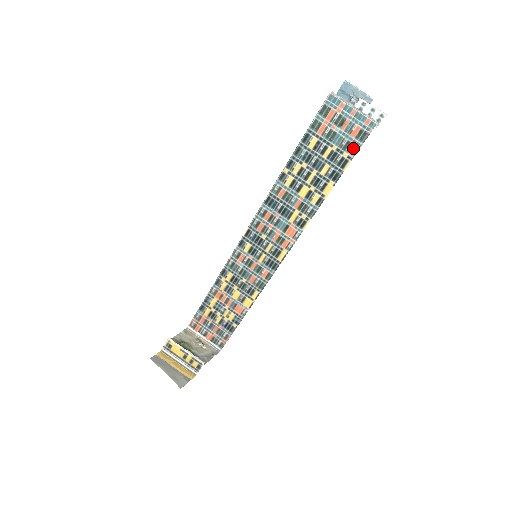
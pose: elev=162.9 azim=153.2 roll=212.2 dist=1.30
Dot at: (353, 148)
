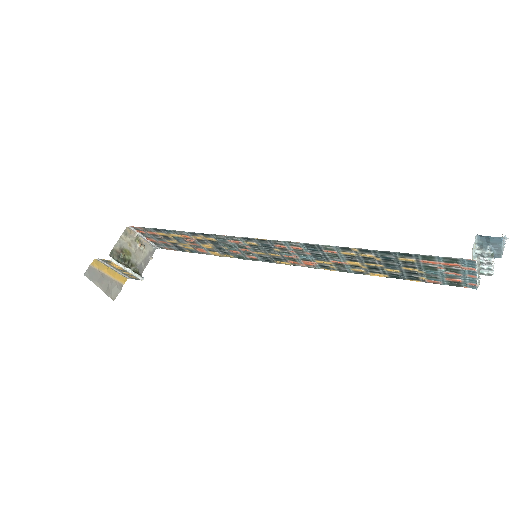
Dot at: (436, 281)
